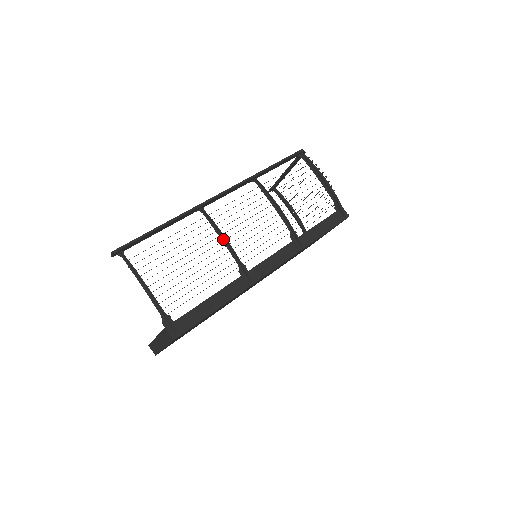
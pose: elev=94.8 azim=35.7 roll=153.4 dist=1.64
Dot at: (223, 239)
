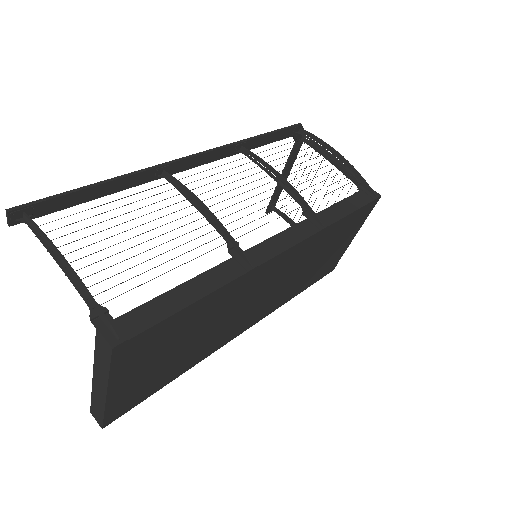
Dot at: (199, 208)
